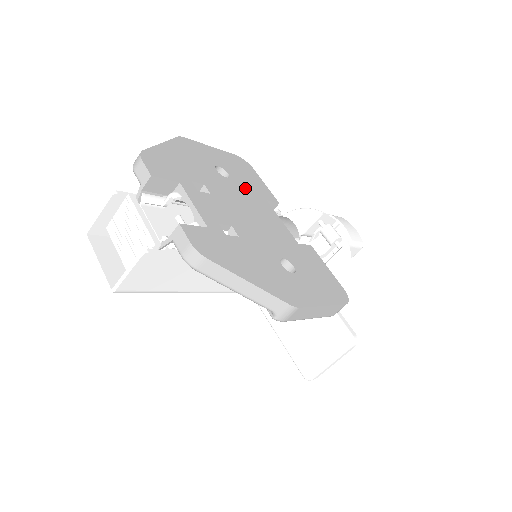
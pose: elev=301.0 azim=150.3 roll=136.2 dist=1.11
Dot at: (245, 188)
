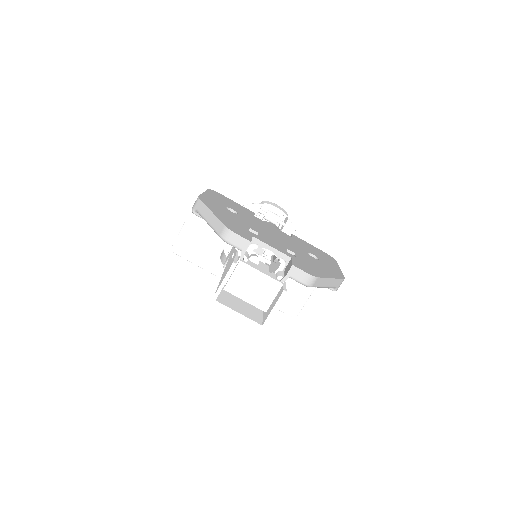
Dot at: (245, 215)
